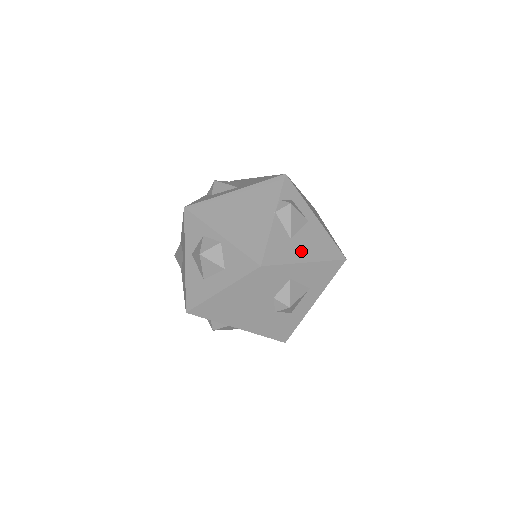
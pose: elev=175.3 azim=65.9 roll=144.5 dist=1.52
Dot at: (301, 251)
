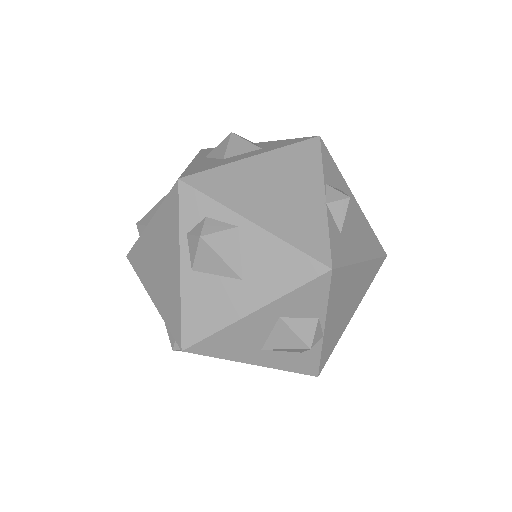
Dot at: occluded
